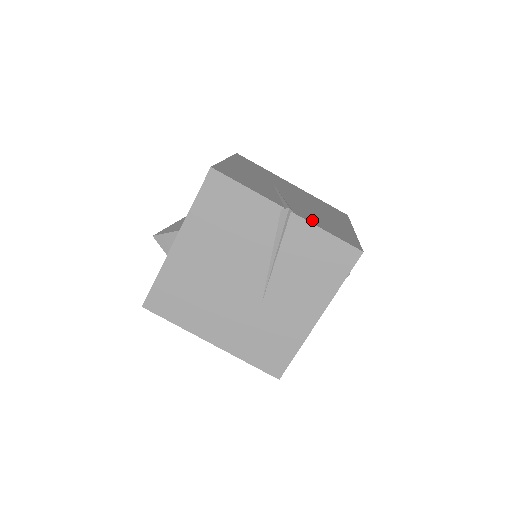
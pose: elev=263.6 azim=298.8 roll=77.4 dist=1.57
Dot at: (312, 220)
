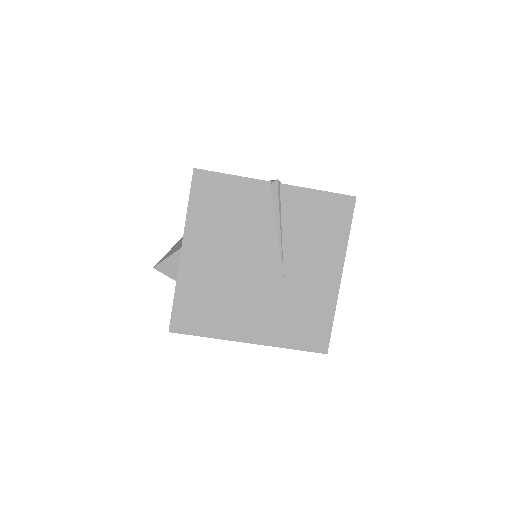
Dot at: occluded
